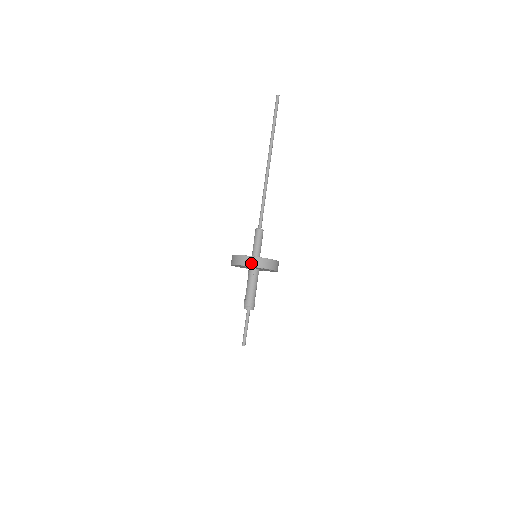
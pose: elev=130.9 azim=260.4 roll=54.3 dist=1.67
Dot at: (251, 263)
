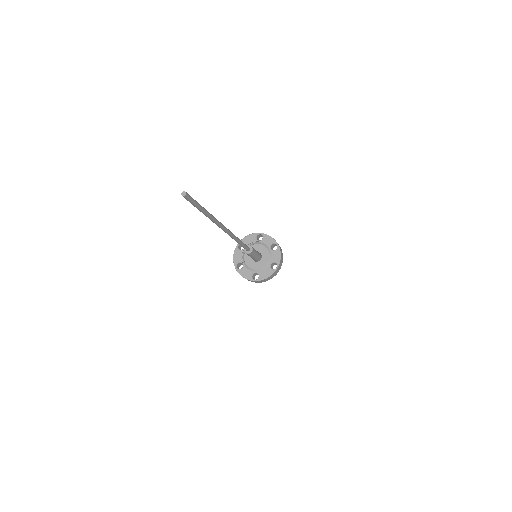
Dot at: occluded
